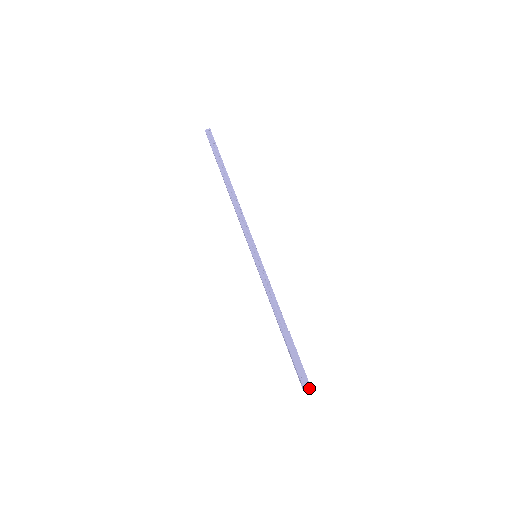
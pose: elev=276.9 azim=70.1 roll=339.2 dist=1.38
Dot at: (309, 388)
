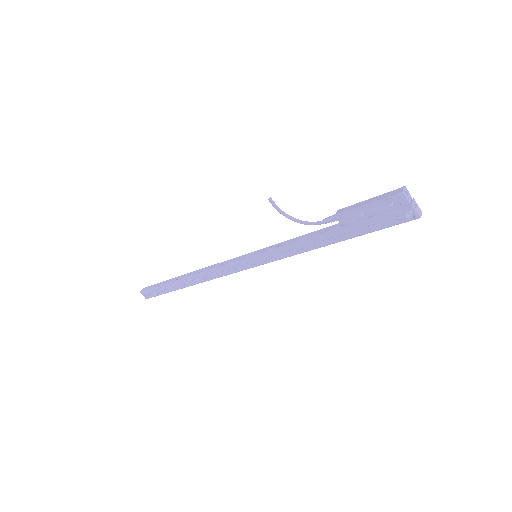
Dot at: (414, 201)
